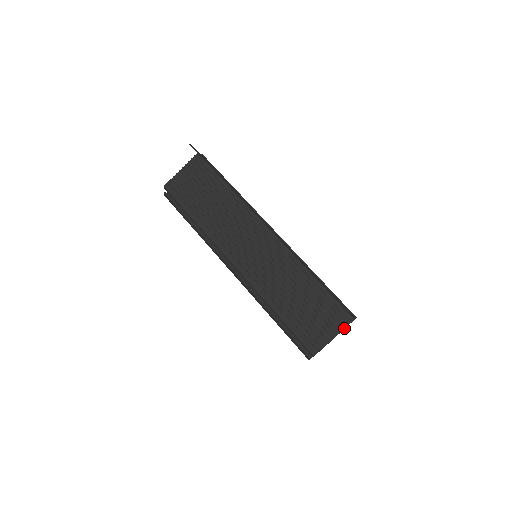
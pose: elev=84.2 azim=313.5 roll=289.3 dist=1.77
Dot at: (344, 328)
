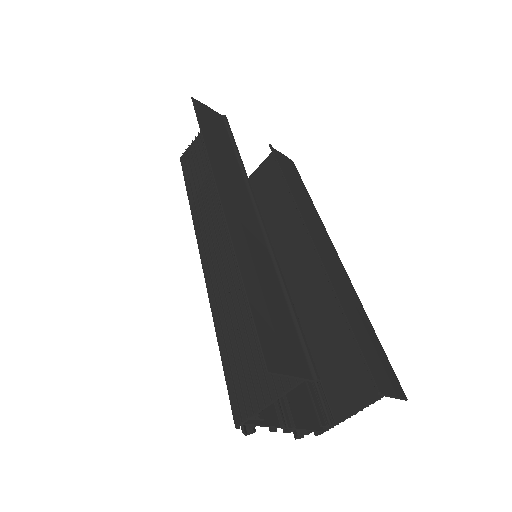
Dot at: (362, 406)
